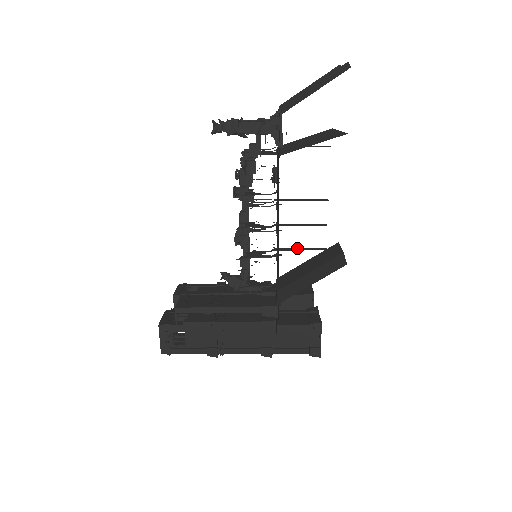
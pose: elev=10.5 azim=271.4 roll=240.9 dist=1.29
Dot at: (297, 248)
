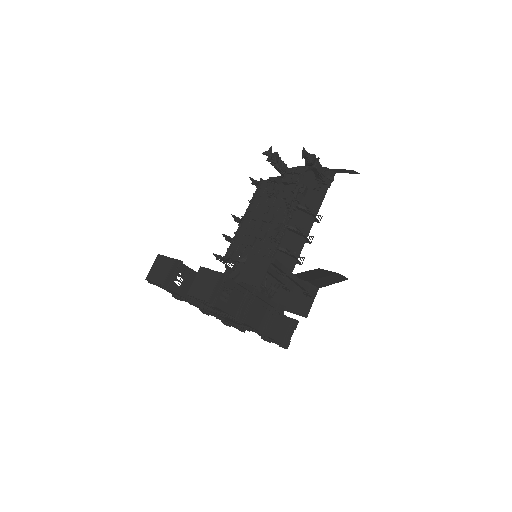
Dot at: occluded
